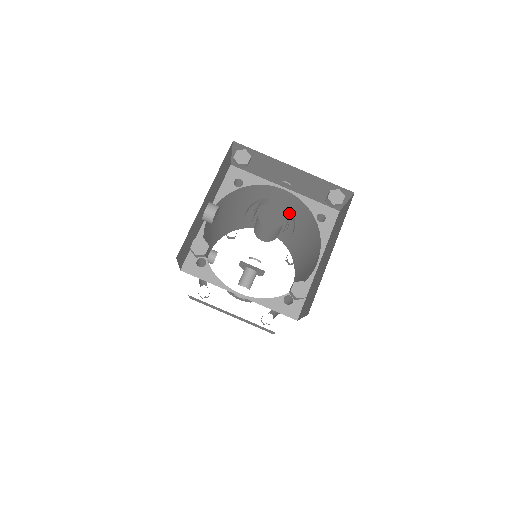
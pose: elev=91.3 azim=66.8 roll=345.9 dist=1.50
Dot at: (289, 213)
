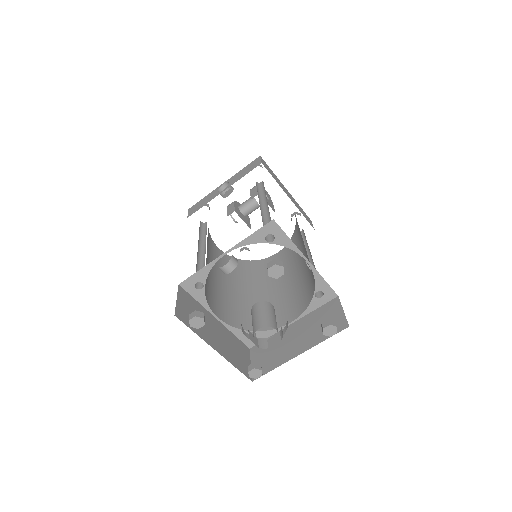
Dot at: (282, 336)
